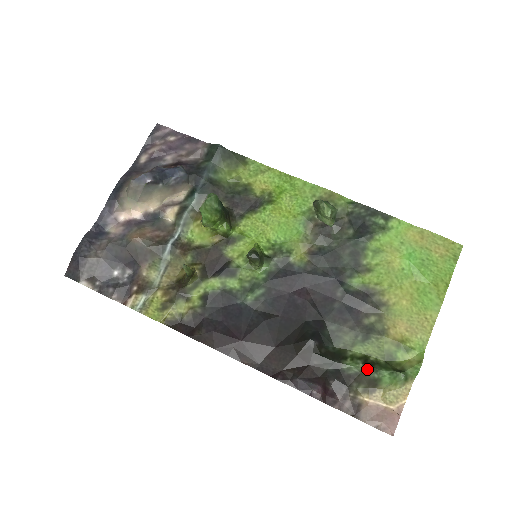
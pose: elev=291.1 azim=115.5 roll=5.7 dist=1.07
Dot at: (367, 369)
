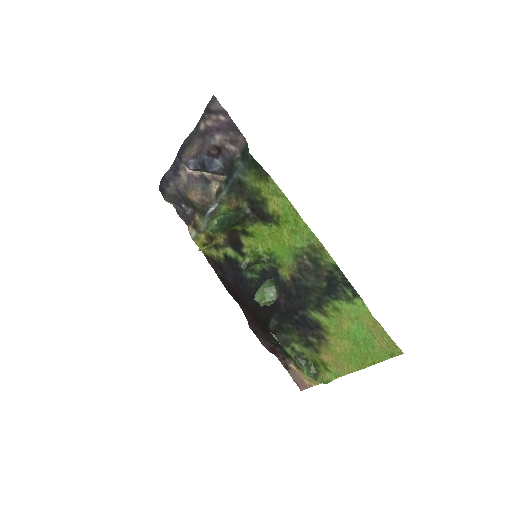
Dot at: (296, 361)
